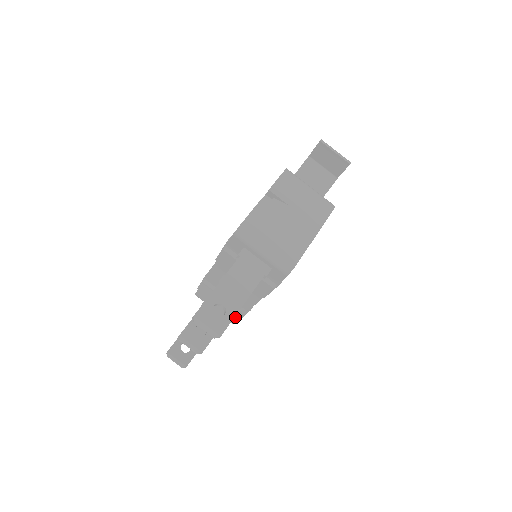
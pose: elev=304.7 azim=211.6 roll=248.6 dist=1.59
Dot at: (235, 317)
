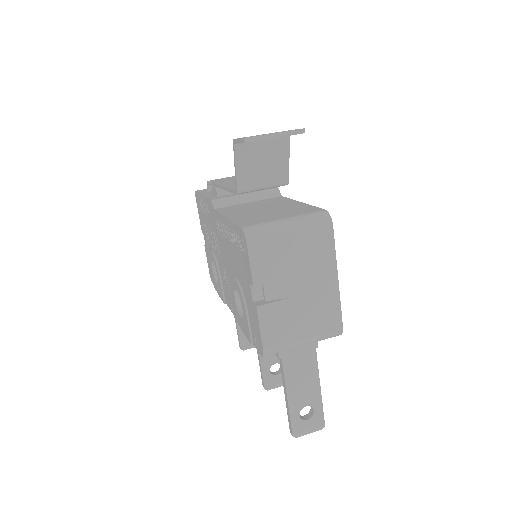
Dot at: occluded
